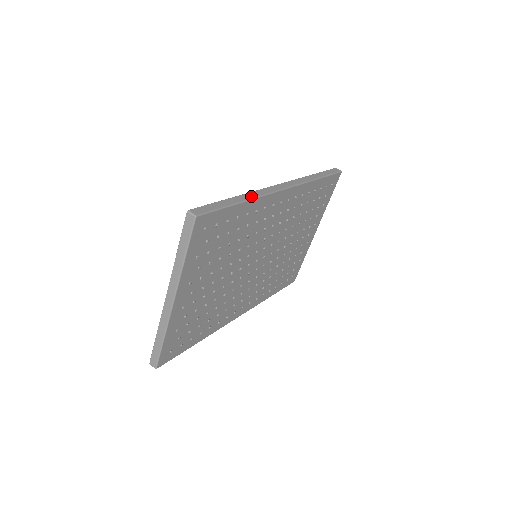
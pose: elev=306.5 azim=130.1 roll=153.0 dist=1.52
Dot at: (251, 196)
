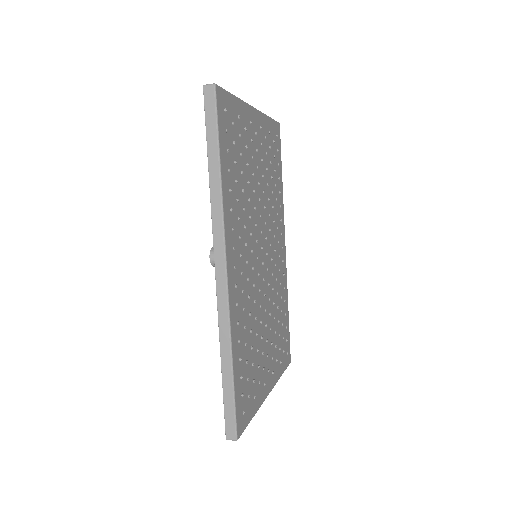
Dot at: occluded
